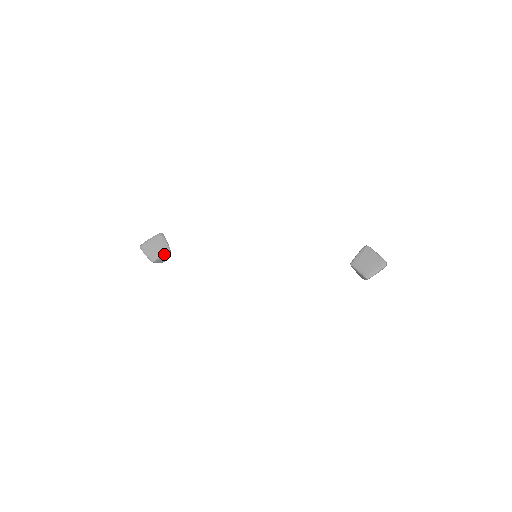
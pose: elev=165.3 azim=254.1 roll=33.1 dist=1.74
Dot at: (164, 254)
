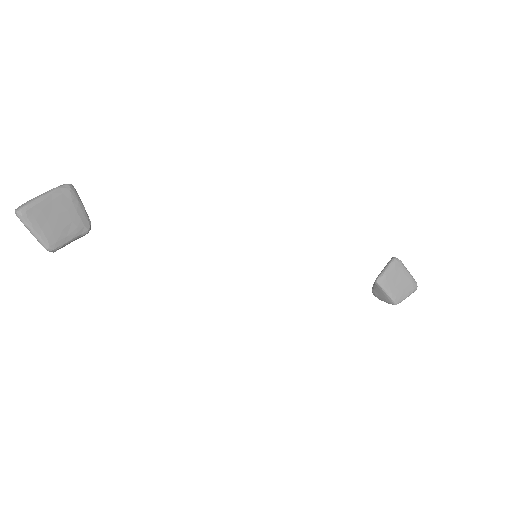
Dot at: (79, 235)
